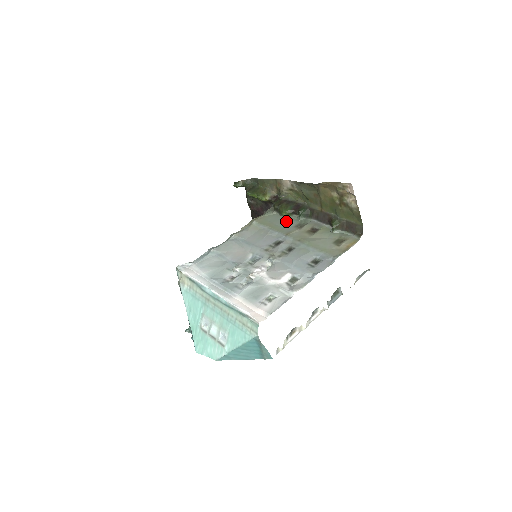
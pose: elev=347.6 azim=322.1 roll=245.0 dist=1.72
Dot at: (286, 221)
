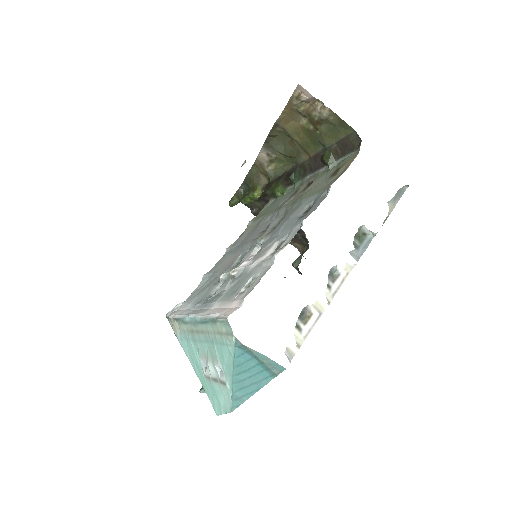
Dot at: (282, 199)
